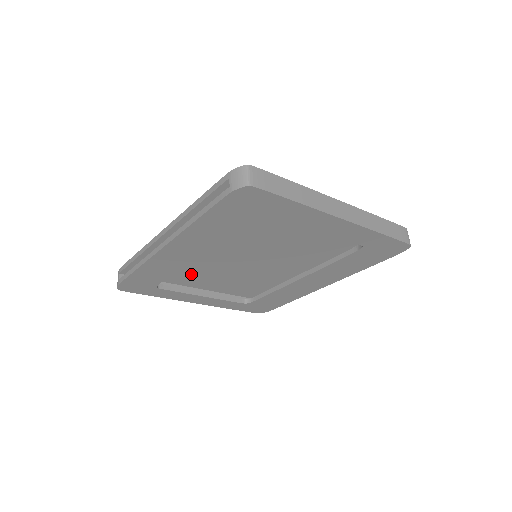
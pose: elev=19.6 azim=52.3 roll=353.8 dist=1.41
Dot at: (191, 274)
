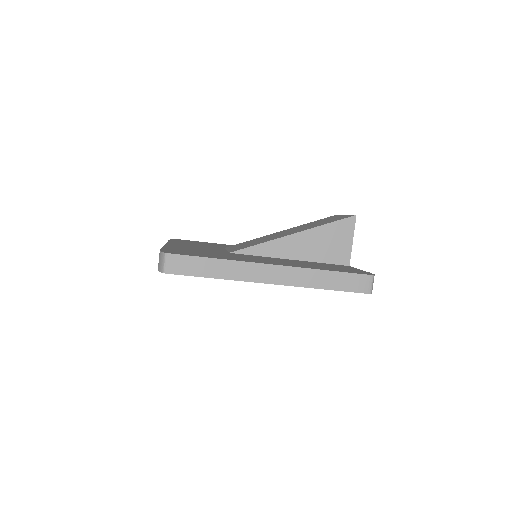
Dot at: occluded
